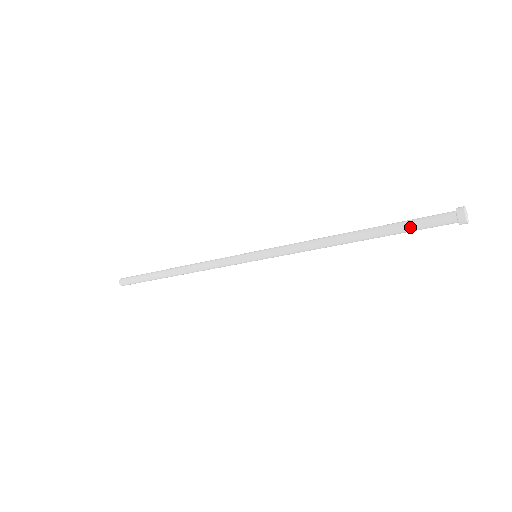
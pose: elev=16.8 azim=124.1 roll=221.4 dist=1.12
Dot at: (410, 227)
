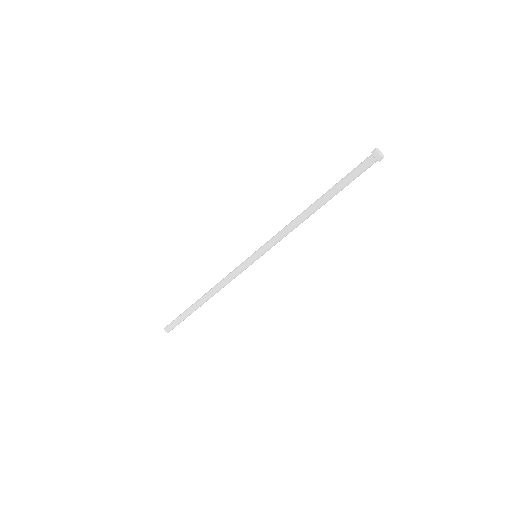
Dot at: (346, 176)
